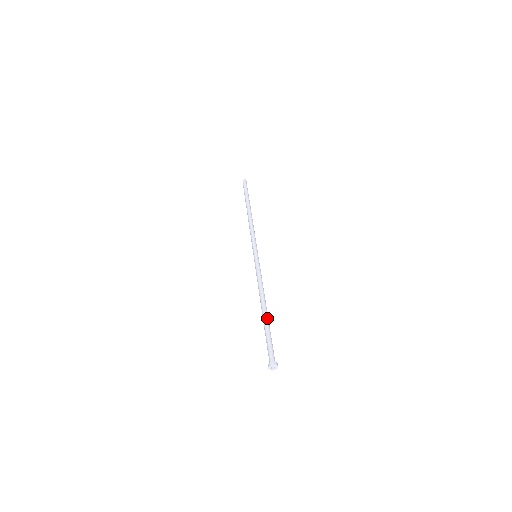
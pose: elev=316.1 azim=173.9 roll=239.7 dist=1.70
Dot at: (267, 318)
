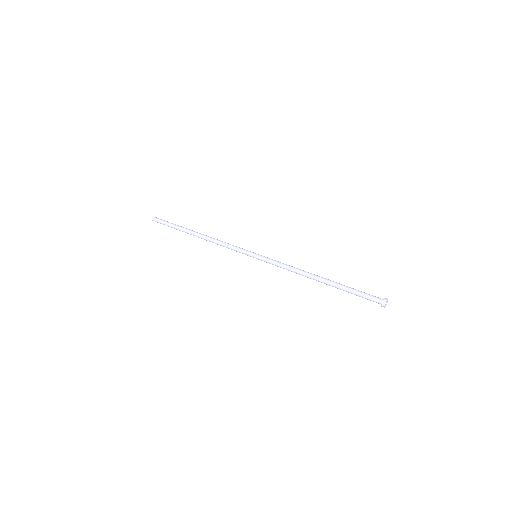
Dot at: (334, 282)
